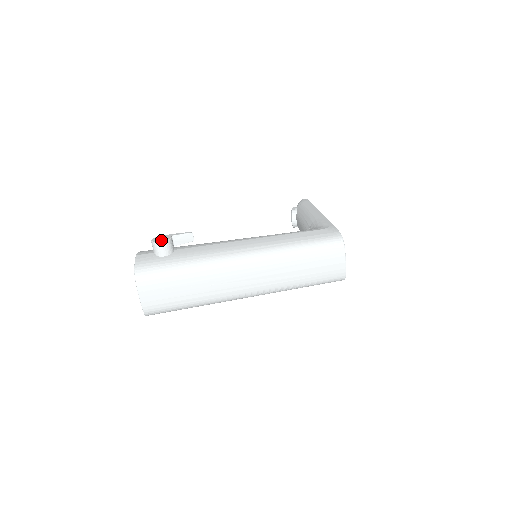
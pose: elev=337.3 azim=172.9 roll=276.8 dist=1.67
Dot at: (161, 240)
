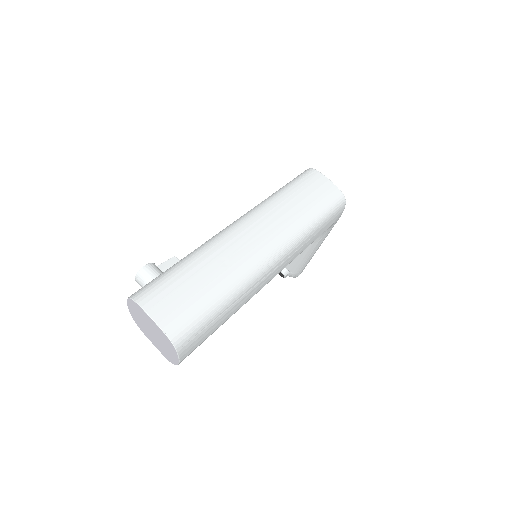
Dot at: (144, 268)
